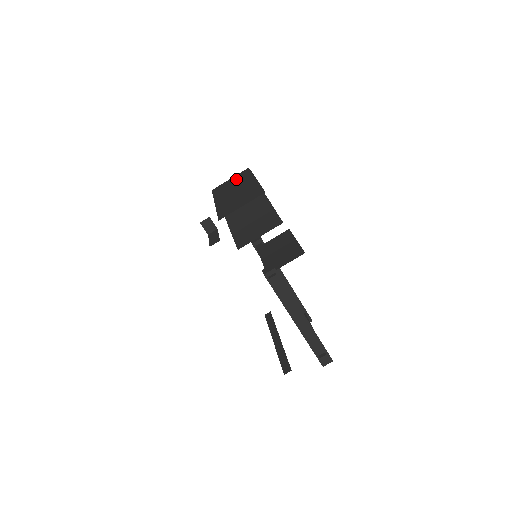
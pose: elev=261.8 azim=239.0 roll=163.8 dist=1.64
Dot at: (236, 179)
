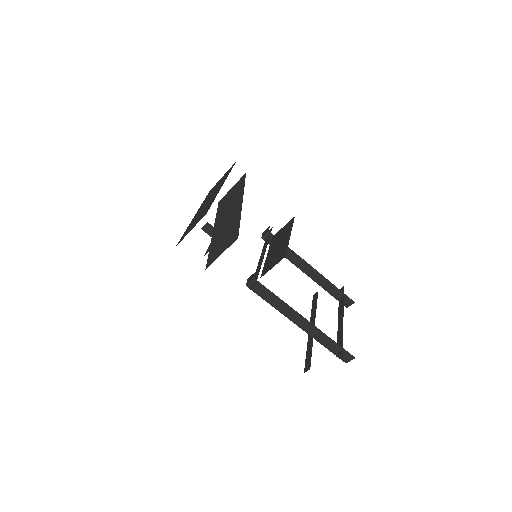
Dot at: (221, 179)
